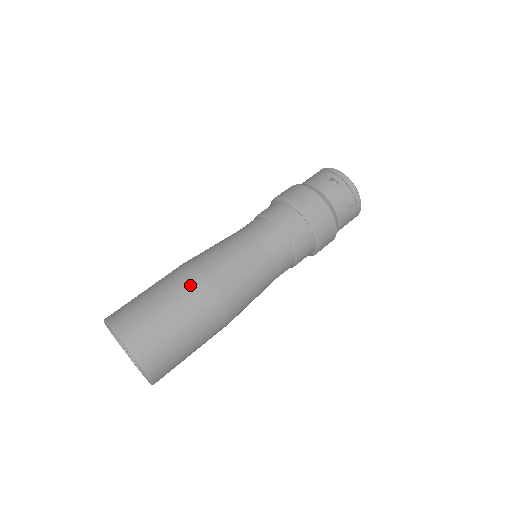
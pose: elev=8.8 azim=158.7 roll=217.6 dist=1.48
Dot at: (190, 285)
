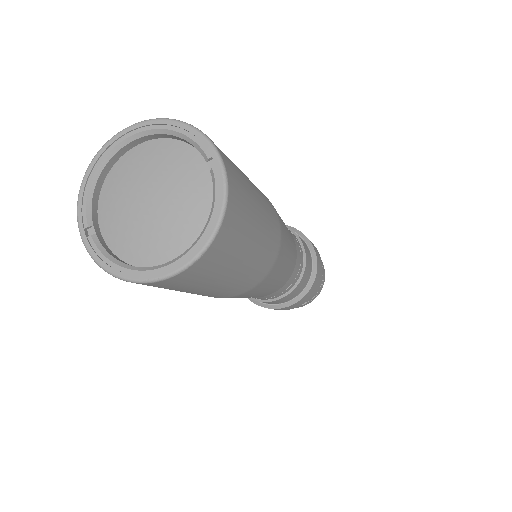
Dot at: occluded
